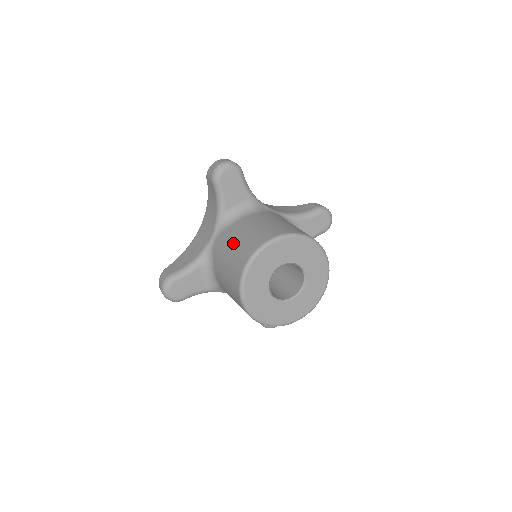
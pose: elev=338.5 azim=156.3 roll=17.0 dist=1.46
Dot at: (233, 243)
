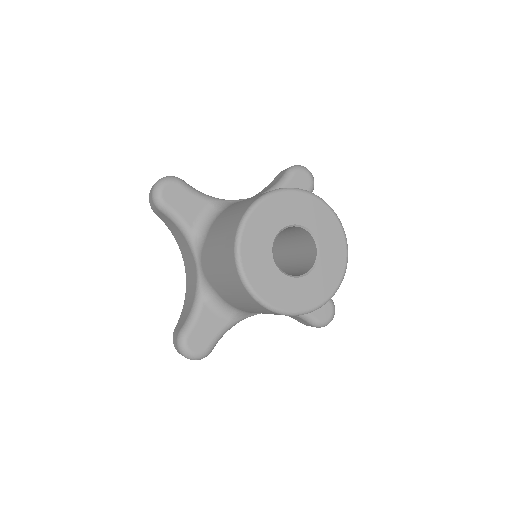
Dot at: occluded
